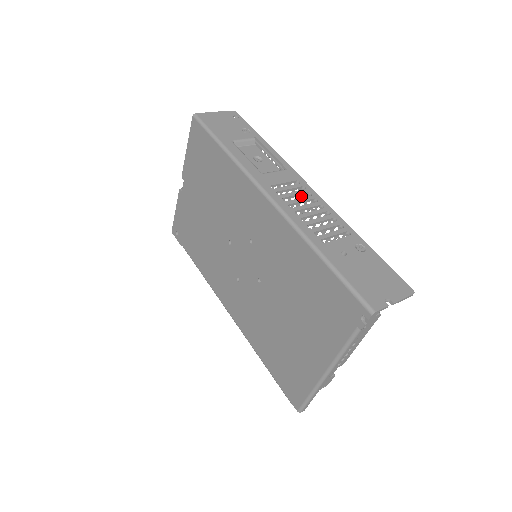
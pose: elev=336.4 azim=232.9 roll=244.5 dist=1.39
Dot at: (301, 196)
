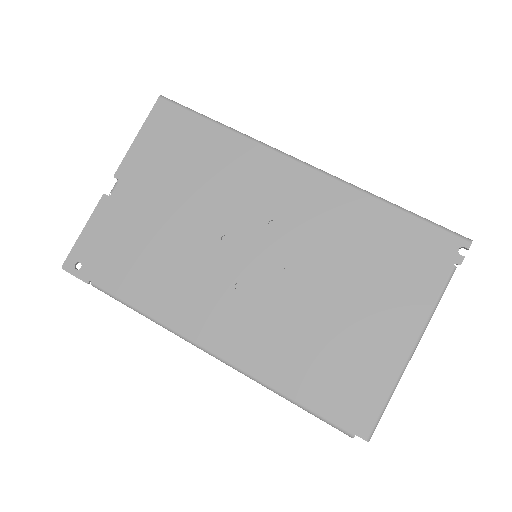
Dot at: occluded
